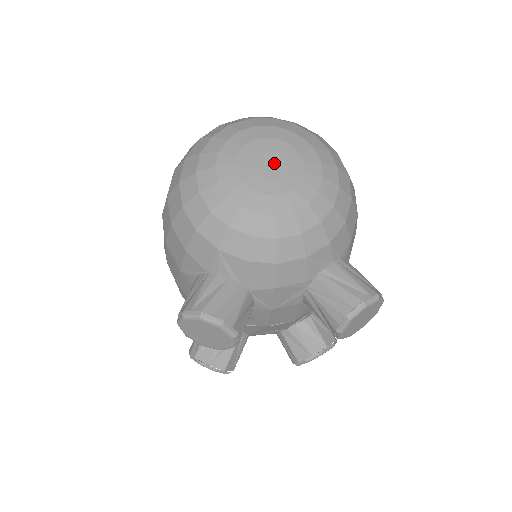
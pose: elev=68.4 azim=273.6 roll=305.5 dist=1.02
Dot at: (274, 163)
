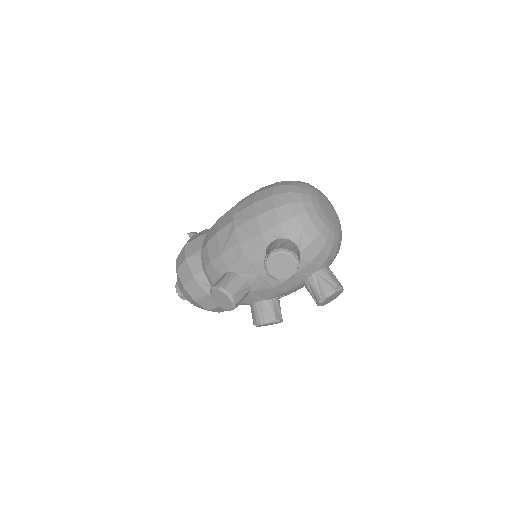
Dot at: (330, 210)
